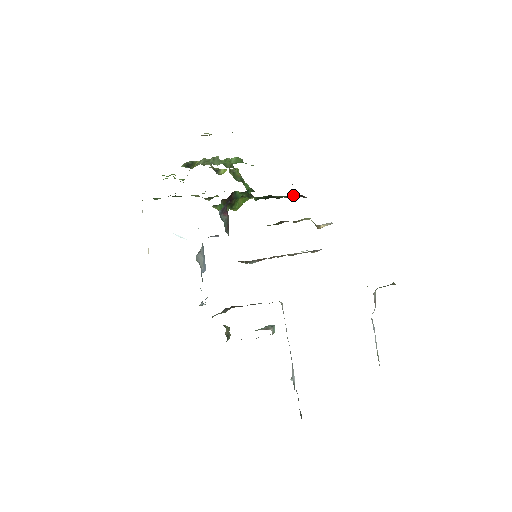
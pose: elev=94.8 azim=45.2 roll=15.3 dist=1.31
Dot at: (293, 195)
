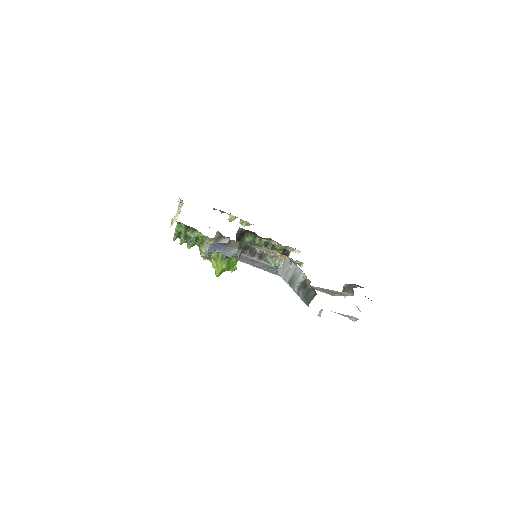
Dot at: occluded
